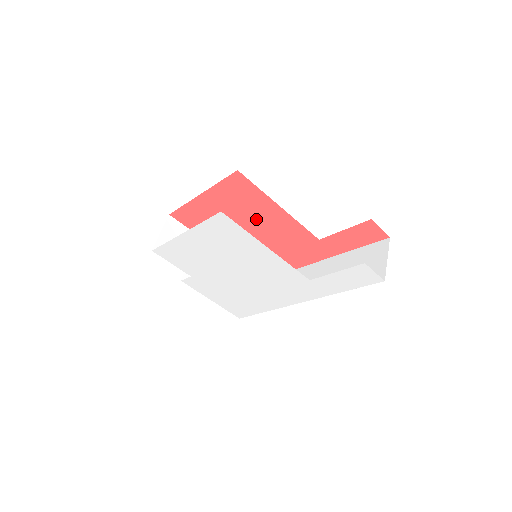
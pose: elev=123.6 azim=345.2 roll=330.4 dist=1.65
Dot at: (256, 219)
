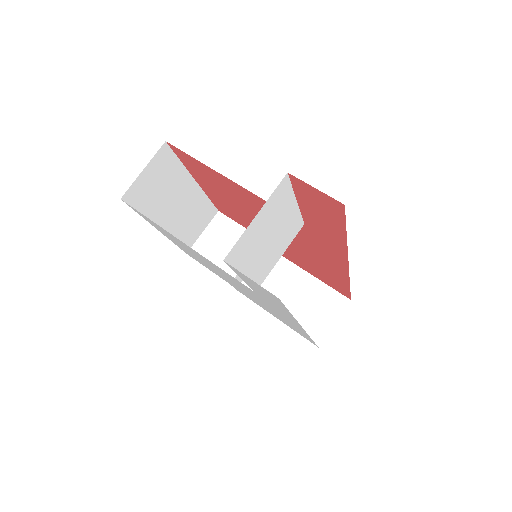
Dot at: (244, 203)
